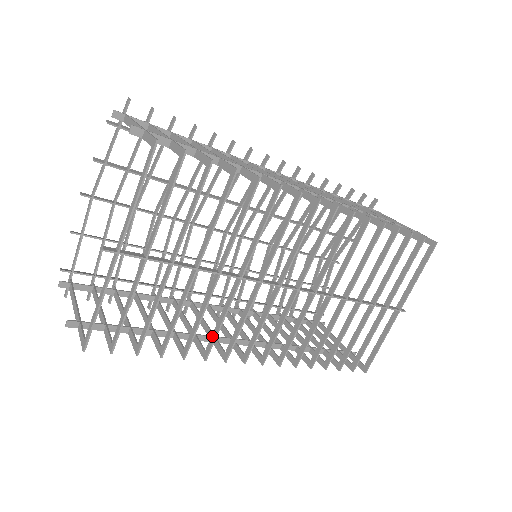
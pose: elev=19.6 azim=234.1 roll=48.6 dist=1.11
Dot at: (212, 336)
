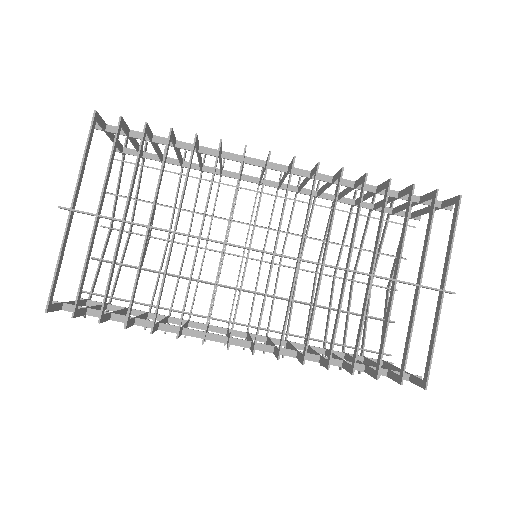
Dot at: (182, 310)
